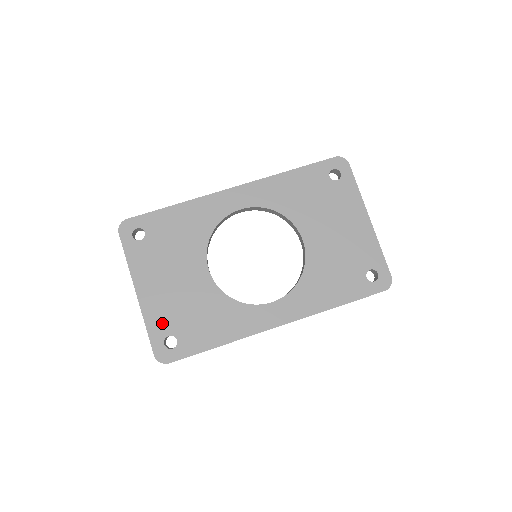
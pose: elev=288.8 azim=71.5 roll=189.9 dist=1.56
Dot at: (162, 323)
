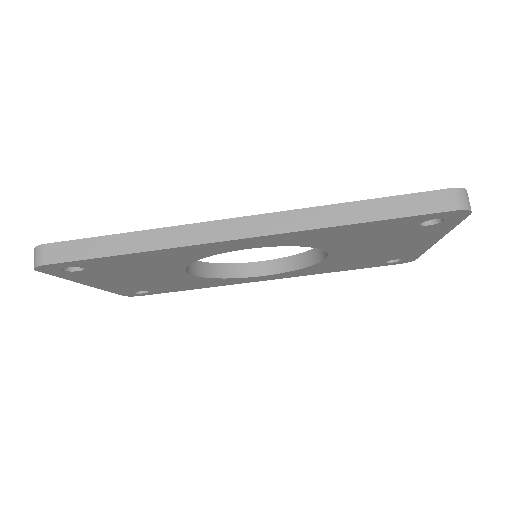
Dot at: (129, 290)
